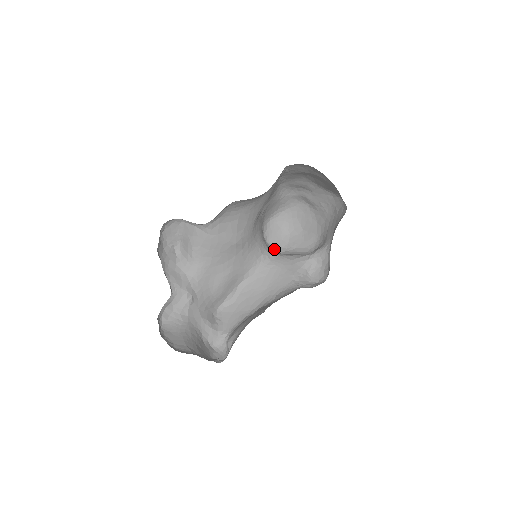
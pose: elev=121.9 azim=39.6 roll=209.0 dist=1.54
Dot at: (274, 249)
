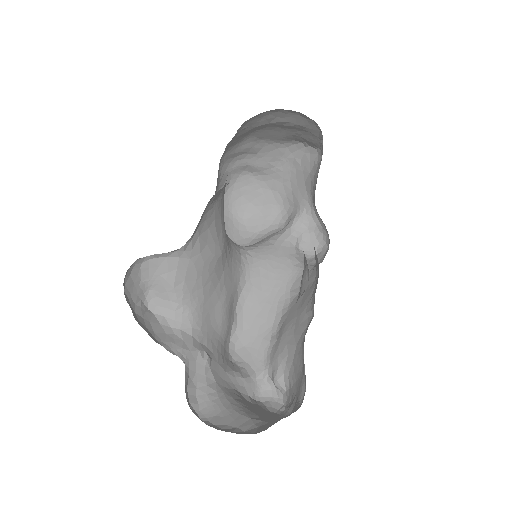
Dot at: occluded
